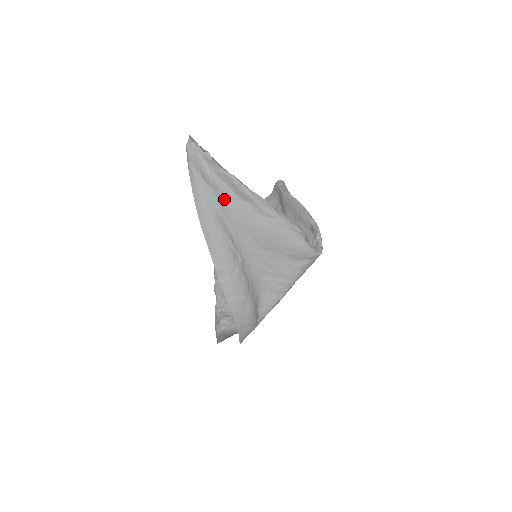
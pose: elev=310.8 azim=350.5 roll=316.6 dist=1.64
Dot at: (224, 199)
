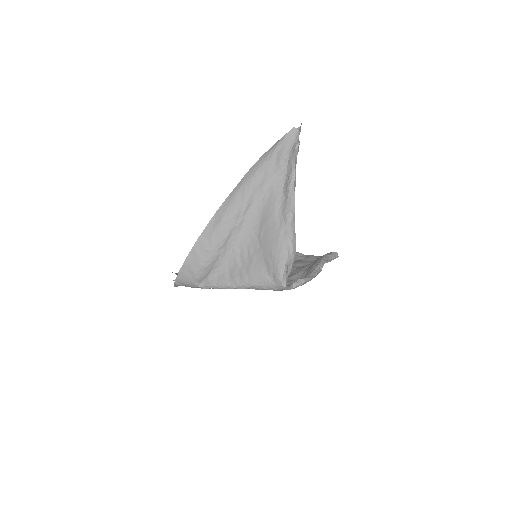
Dot at: (274, 178)
